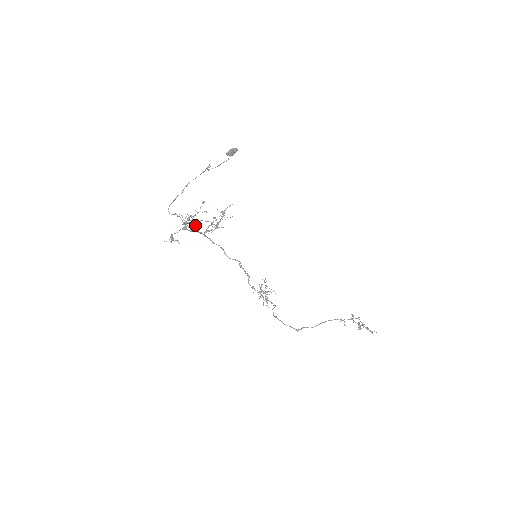
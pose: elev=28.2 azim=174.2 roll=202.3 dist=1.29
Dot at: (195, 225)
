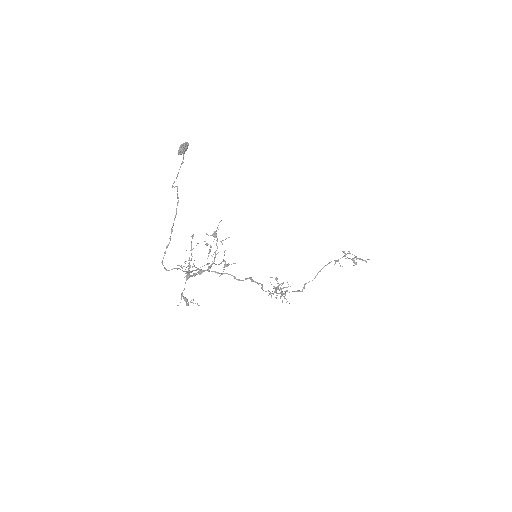
Dot at: occluded
